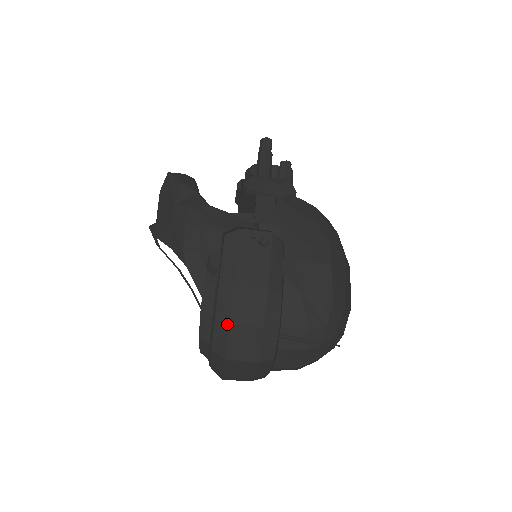
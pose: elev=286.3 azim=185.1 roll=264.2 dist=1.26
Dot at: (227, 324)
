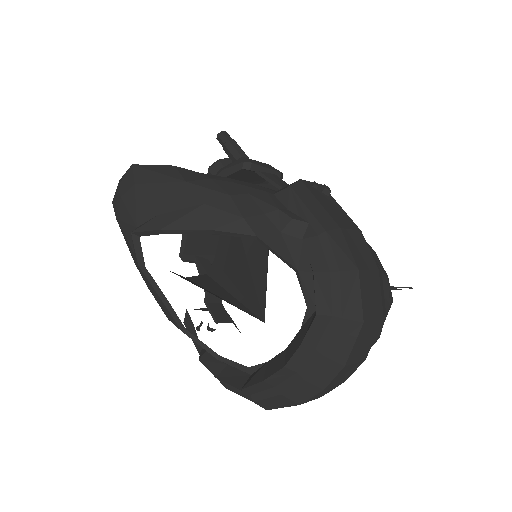
Dot at: (355, 271)
